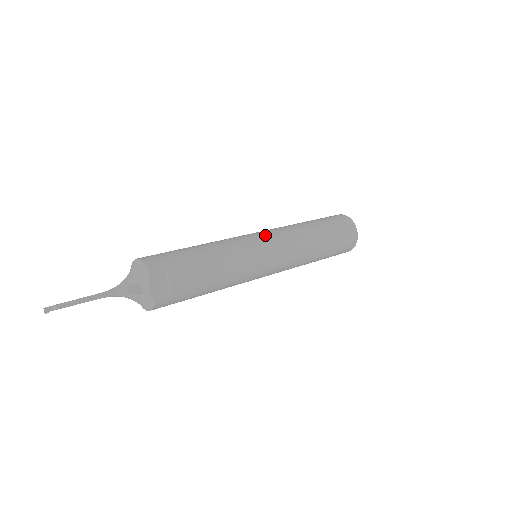
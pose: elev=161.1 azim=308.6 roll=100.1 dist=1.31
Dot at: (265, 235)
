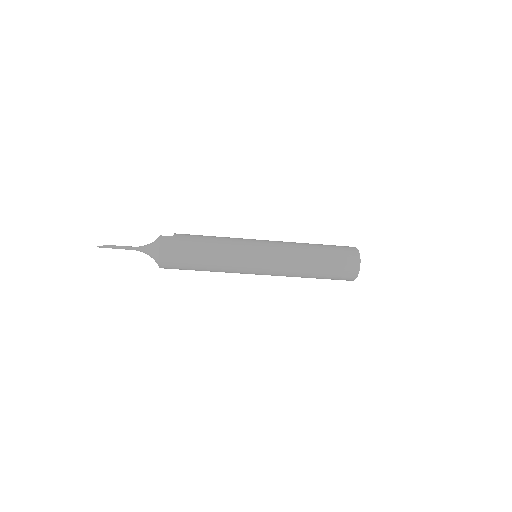
Dot at: occluded
